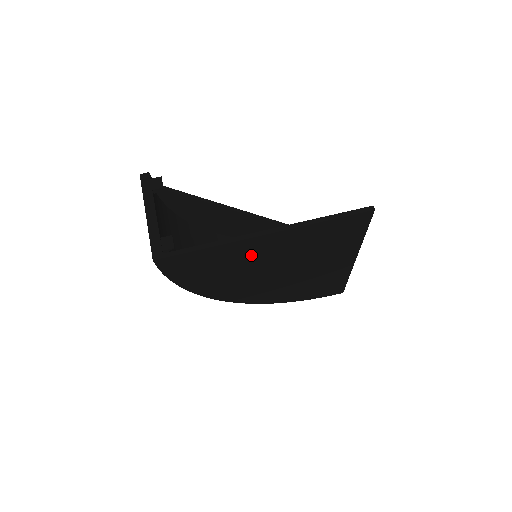
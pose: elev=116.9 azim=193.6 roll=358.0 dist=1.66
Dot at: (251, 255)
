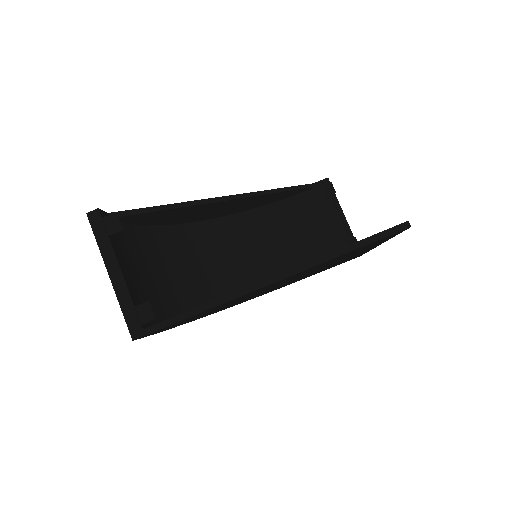
Dot at: (253, 293)
